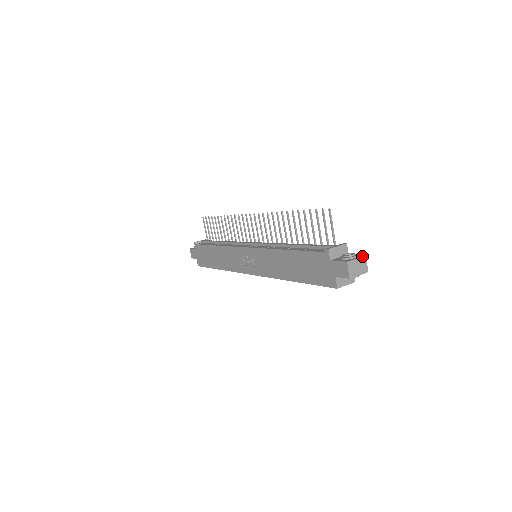
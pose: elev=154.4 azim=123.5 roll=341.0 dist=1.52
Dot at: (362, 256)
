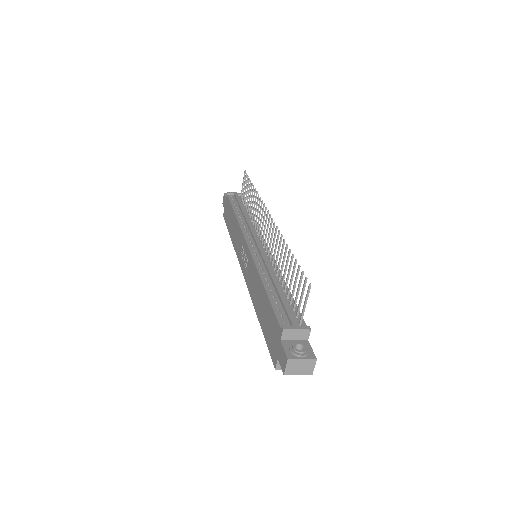
Dot at: (311, 358)
